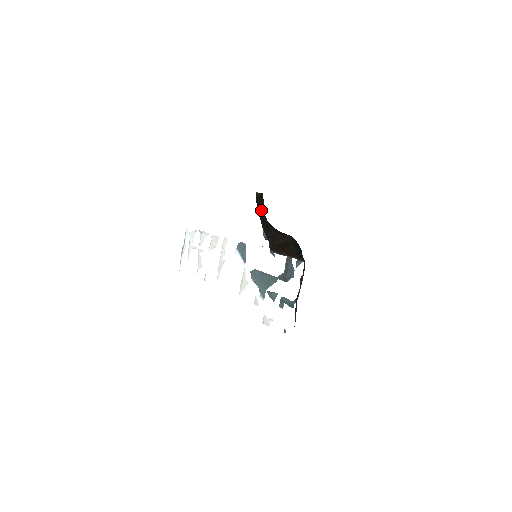
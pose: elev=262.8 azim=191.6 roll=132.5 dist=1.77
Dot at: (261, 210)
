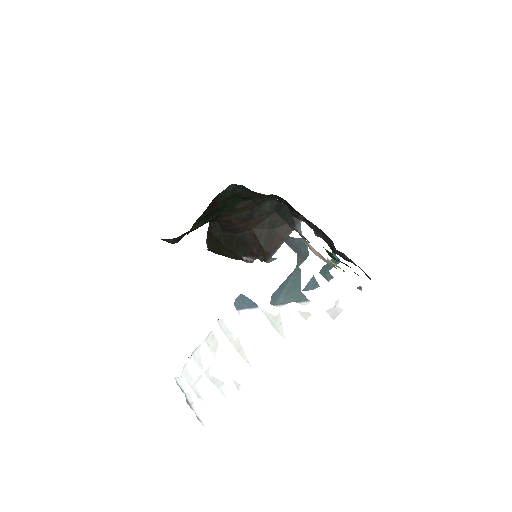
Dot at: (223, 237)
